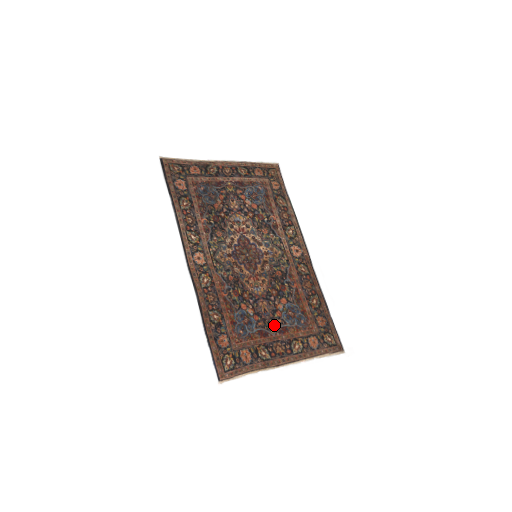
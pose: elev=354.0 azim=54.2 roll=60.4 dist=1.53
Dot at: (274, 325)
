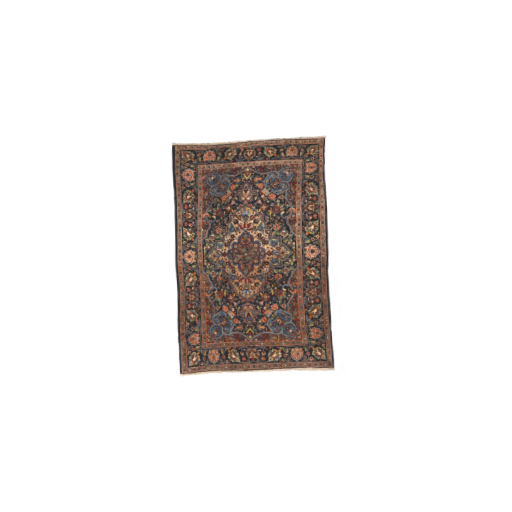
Dot at: (255, 331)
